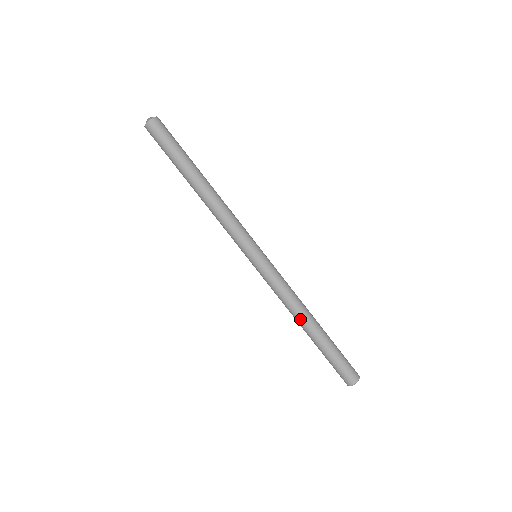
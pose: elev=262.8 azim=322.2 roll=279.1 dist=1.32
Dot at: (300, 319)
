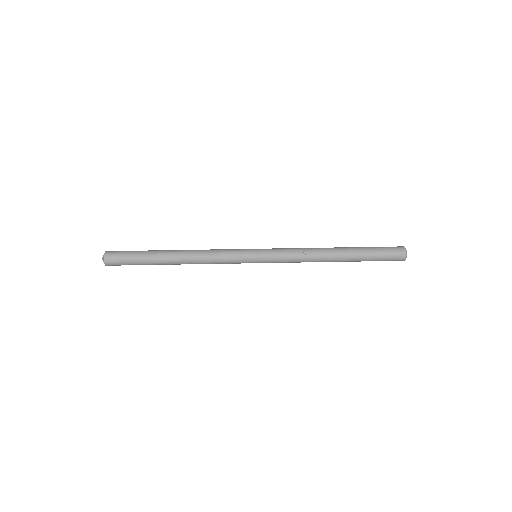
Dot at: (325, 248)
